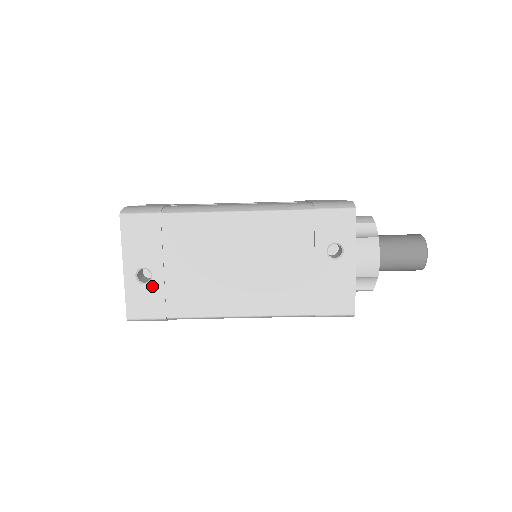
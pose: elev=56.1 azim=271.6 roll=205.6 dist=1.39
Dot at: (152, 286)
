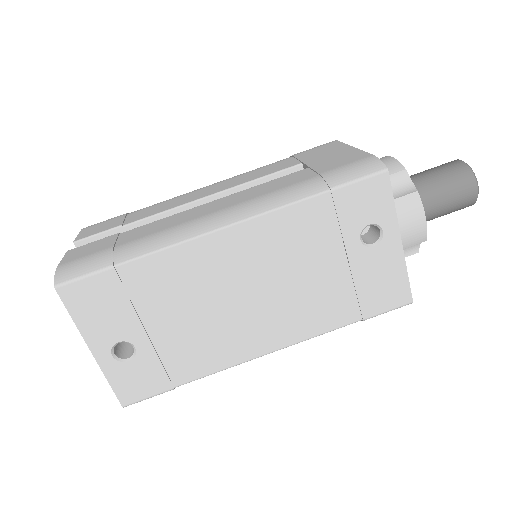
Dot at: (140, 359)
